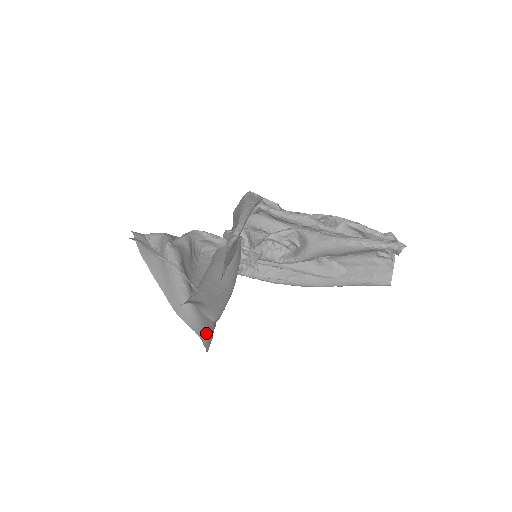
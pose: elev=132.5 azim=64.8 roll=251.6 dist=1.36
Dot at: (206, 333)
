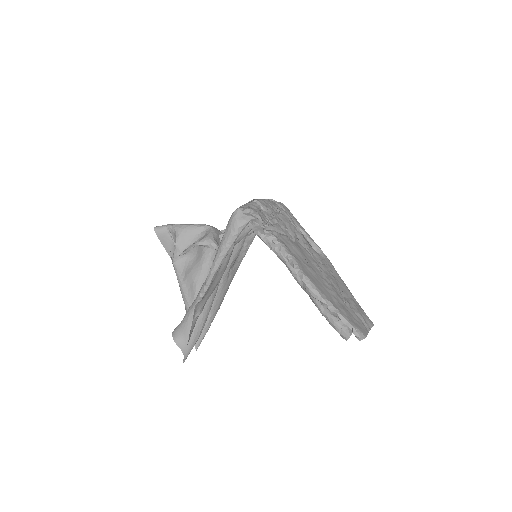
Dot at: occluded
